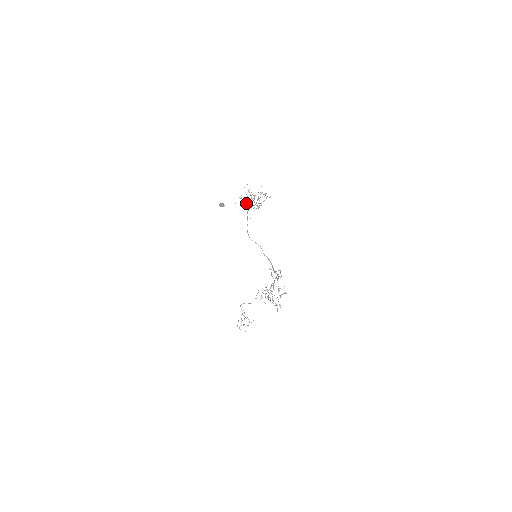
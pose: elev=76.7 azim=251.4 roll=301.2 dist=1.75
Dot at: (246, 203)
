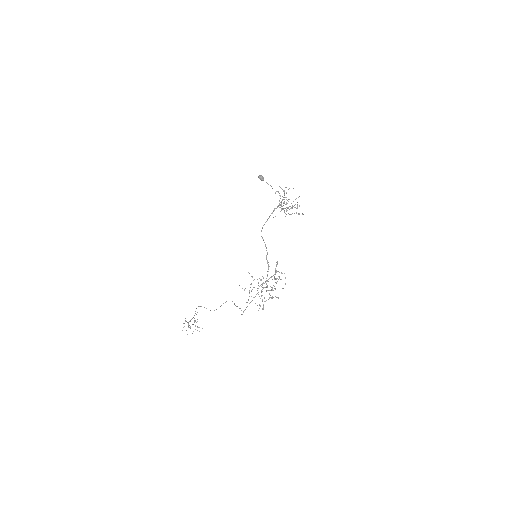
Dot at: (280, 198)
